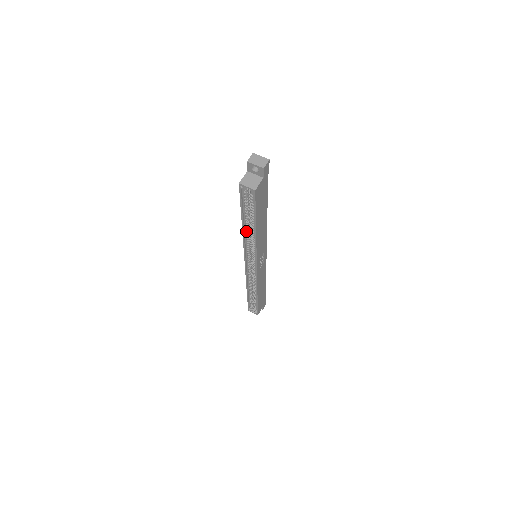
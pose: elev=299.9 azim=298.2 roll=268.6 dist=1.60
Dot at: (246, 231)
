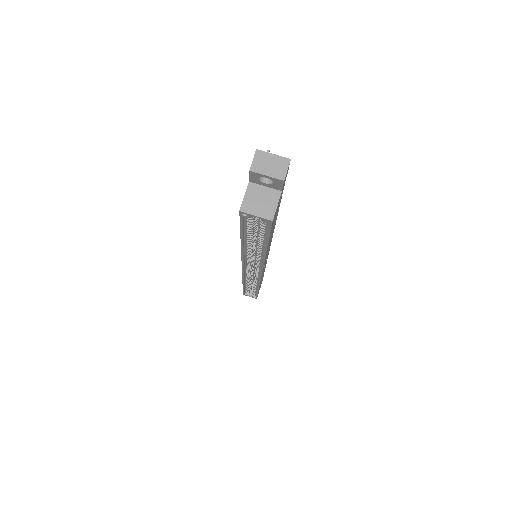
Dot at: (247, 248)
